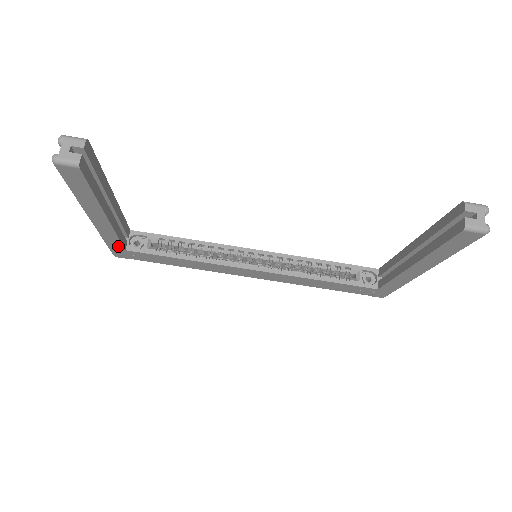
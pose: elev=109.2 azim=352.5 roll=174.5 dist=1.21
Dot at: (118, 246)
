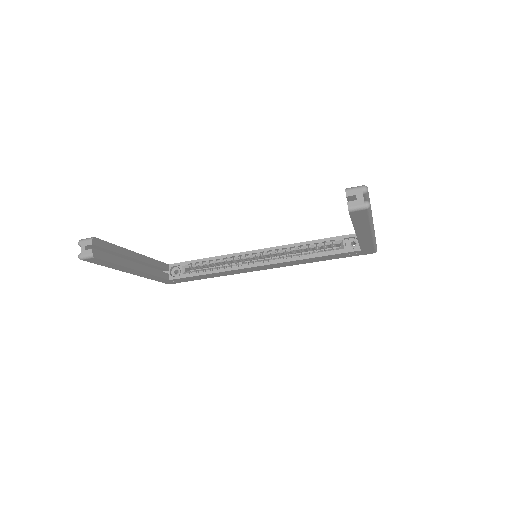
Dot at: (162, 279)
